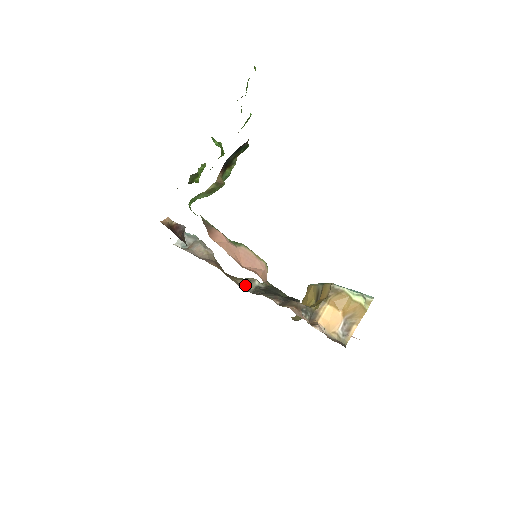
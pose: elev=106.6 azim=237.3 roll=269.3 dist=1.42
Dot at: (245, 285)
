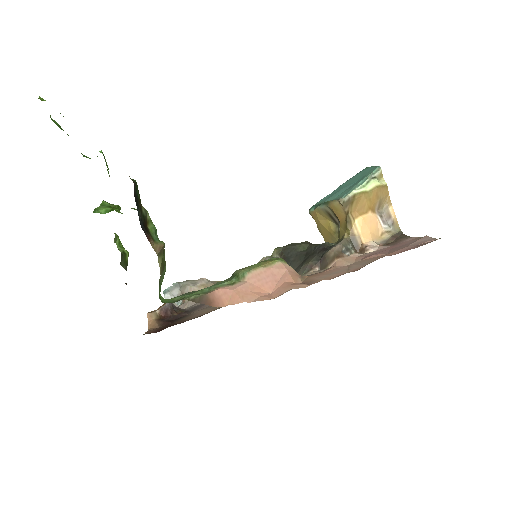
Dot at: occluded
